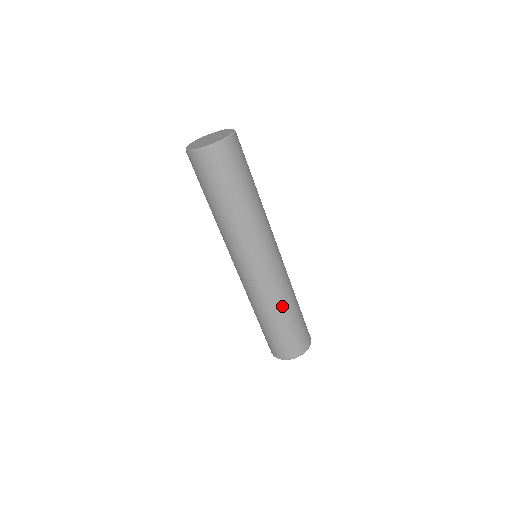
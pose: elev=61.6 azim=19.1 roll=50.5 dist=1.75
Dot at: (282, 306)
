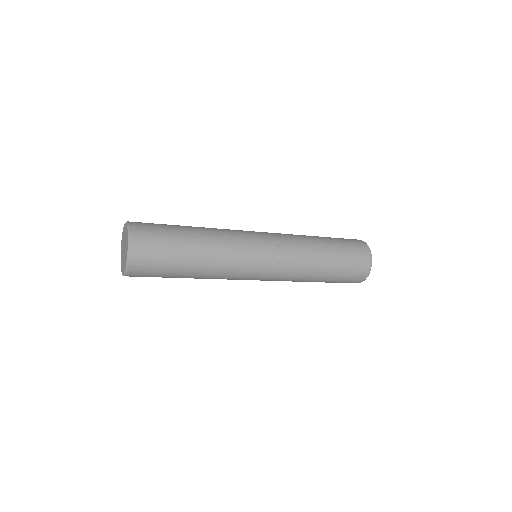
Dot at: (308, 279)
